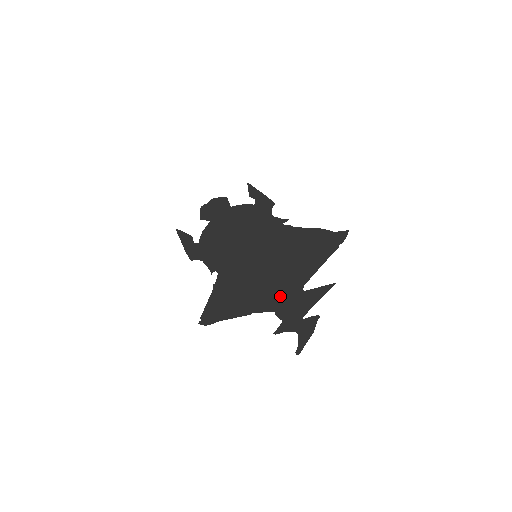
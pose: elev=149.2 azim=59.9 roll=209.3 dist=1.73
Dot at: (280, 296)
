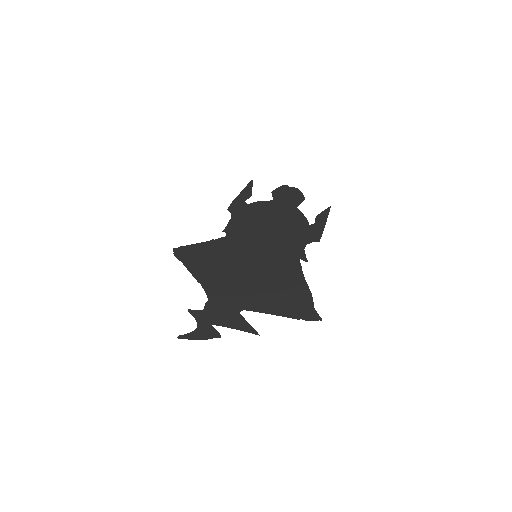
Dot at: (226, 296)
